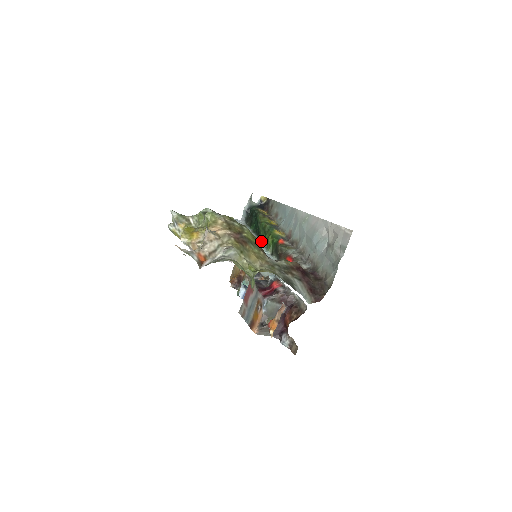
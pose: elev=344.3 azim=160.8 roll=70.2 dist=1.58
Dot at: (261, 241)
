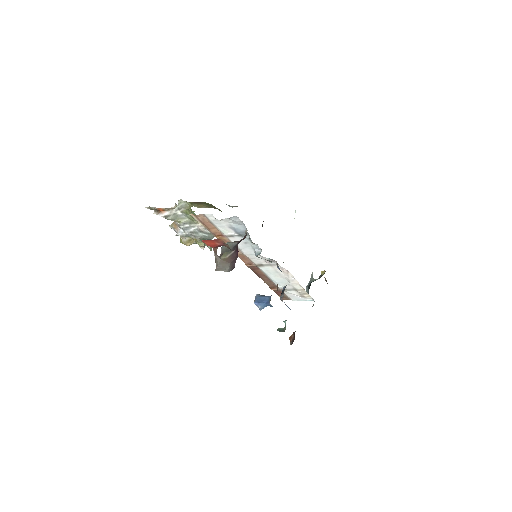
Dot at: occluded
